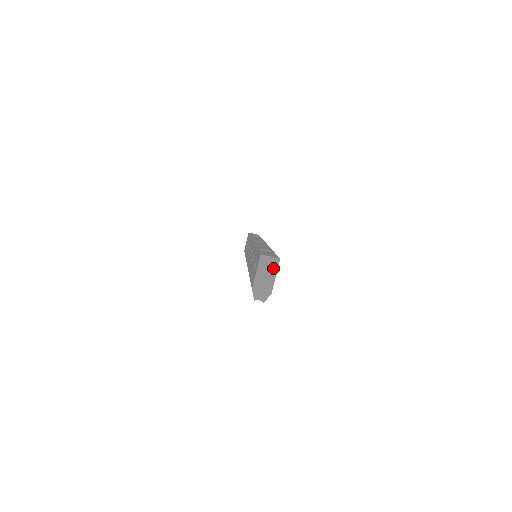
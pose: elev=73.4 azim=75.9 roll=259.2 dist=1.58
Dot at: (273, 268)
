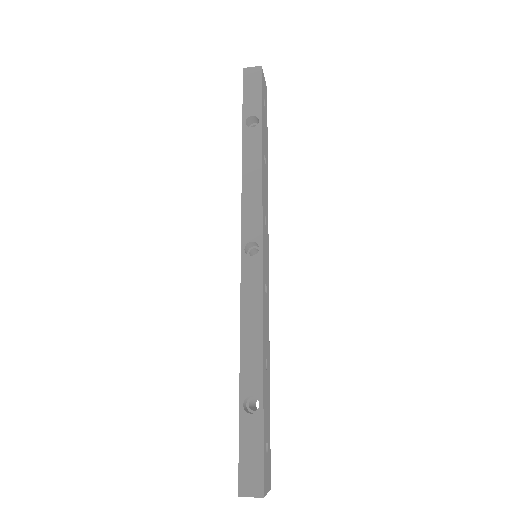
Dot at: occluded
